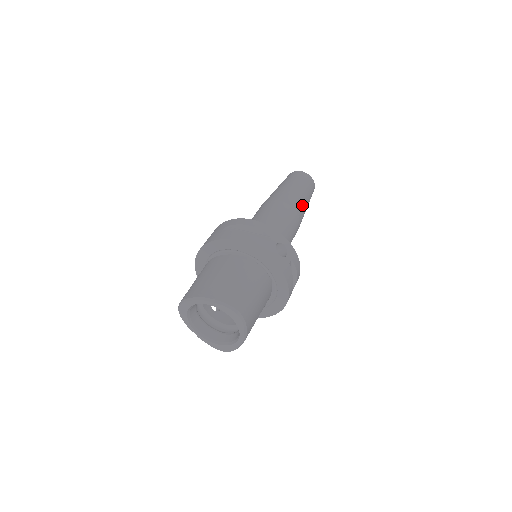
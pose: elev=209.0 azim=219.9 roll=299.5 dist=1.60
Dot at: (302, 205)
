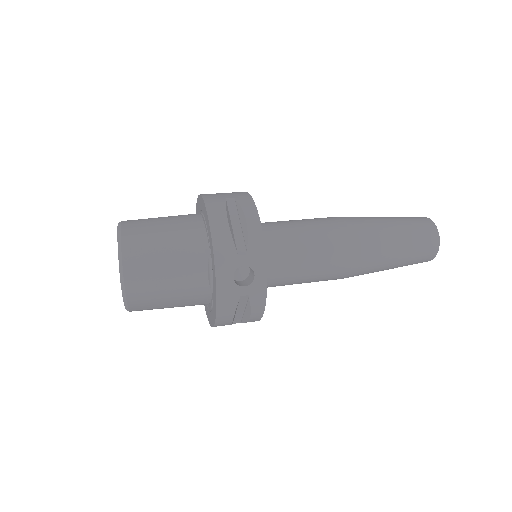
Dot at: (375, 260)
